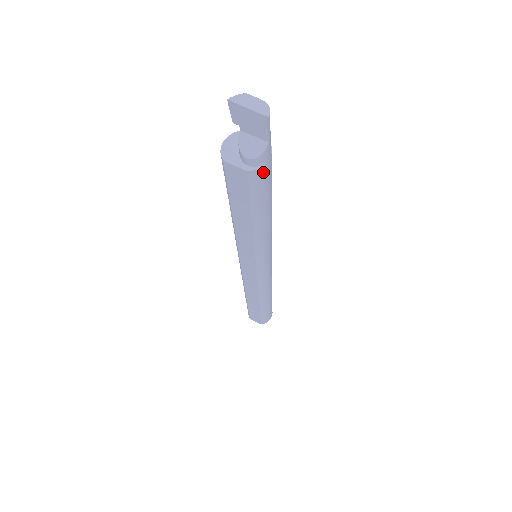
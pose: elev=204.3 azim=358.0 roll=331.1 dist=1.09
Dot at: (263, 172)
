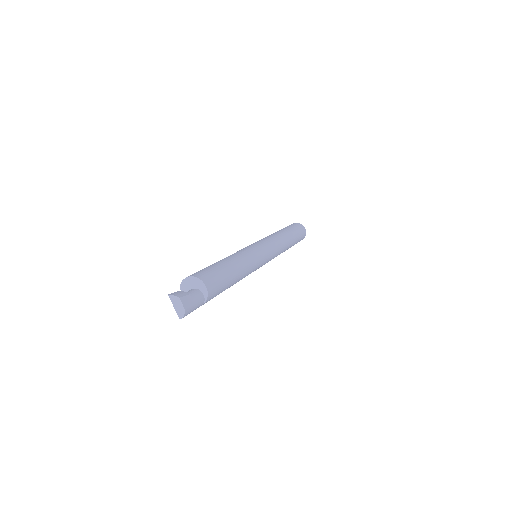
Dot at: occluded
